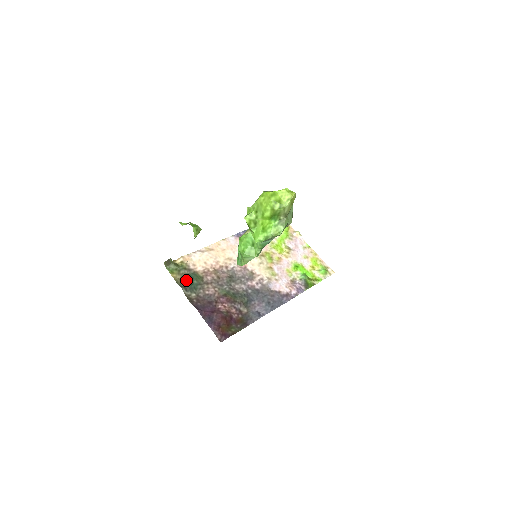
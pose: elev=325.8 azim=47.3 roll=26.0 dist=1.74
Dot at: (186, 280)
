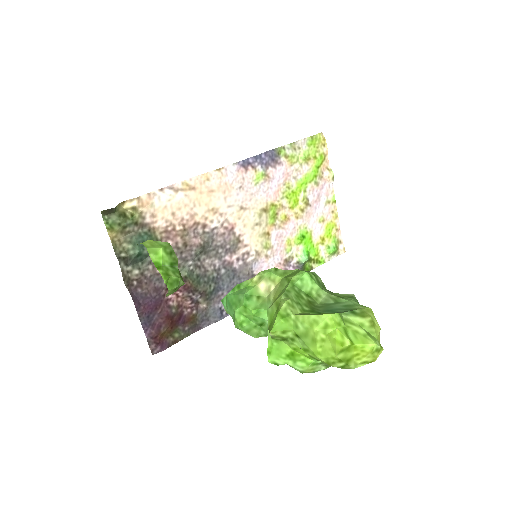
Dot at: (131, 246)
